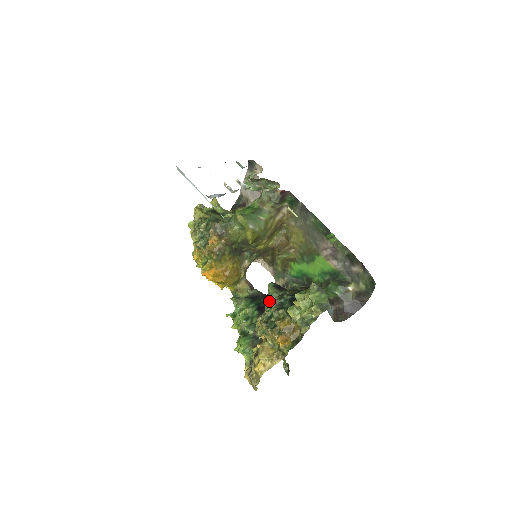
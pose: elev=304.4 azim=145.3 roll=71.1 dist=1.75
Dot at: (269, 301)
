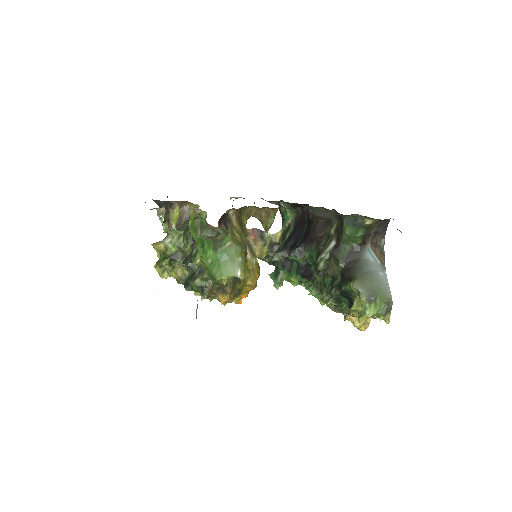
Dot at: (304, 265)
